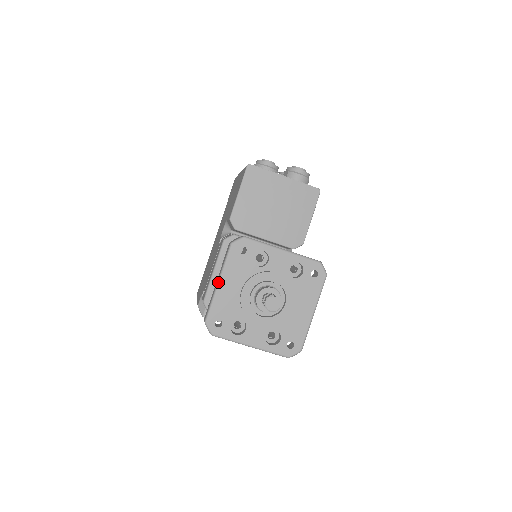
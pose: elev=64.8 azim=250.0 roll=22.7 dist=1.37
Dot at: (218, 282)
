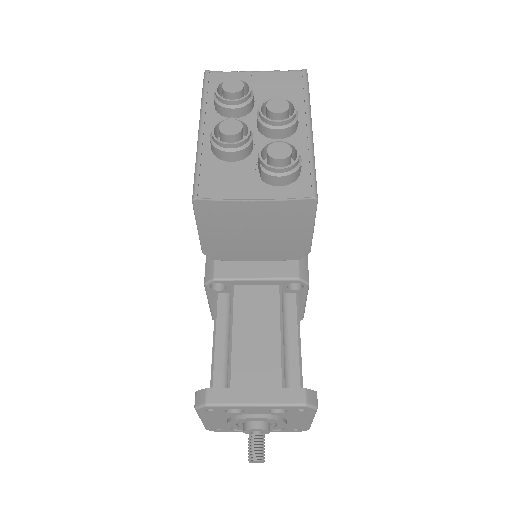
Dot at: occluded
